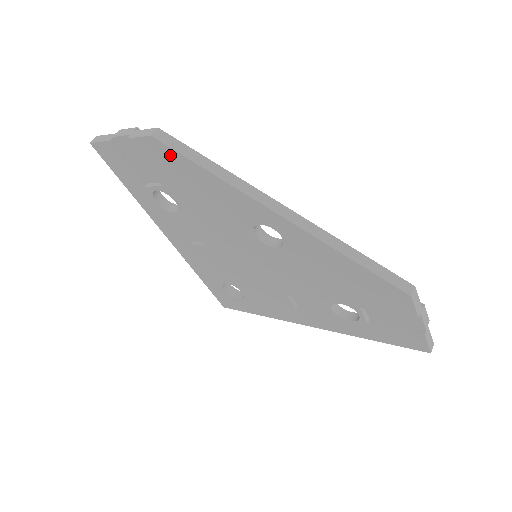
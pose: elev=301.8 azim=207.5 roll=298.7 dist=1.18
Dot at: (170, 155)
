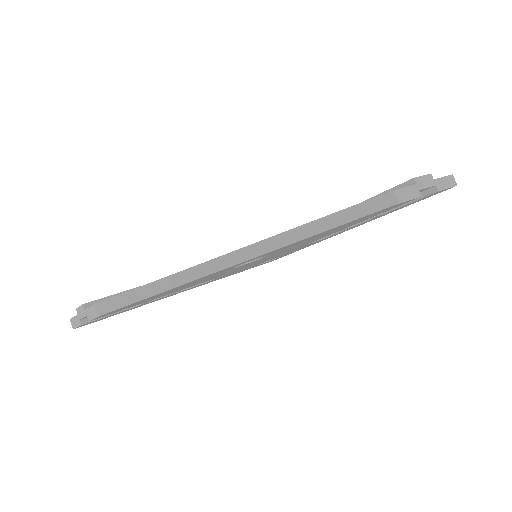
Dot at: occluded
